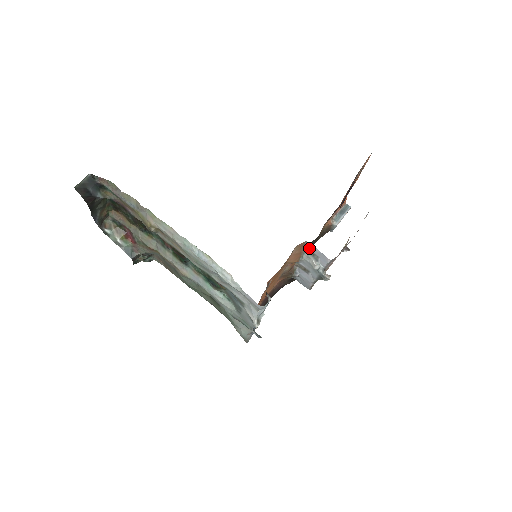
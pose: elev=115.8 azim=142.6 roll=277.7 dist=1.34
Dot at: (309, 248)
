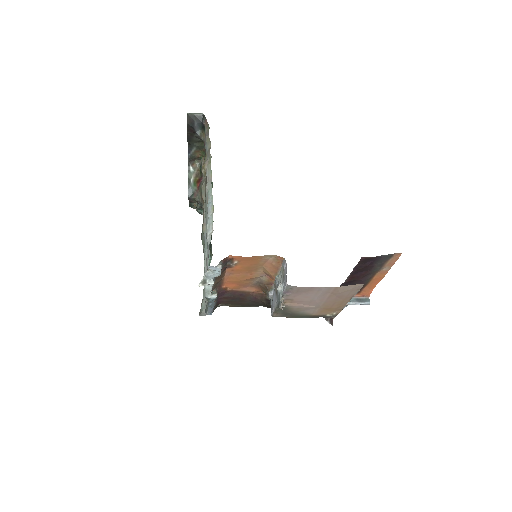
Dot at: (284, 267)
